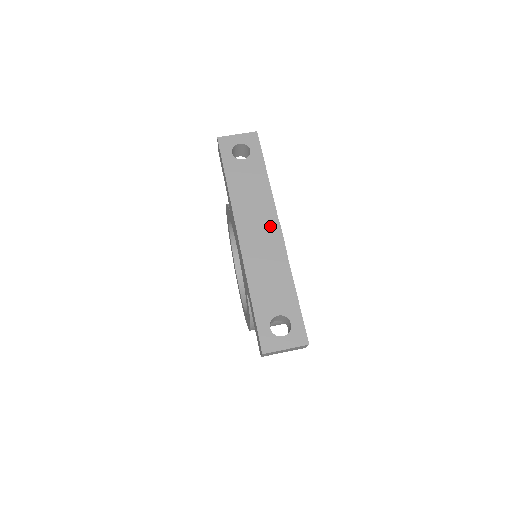
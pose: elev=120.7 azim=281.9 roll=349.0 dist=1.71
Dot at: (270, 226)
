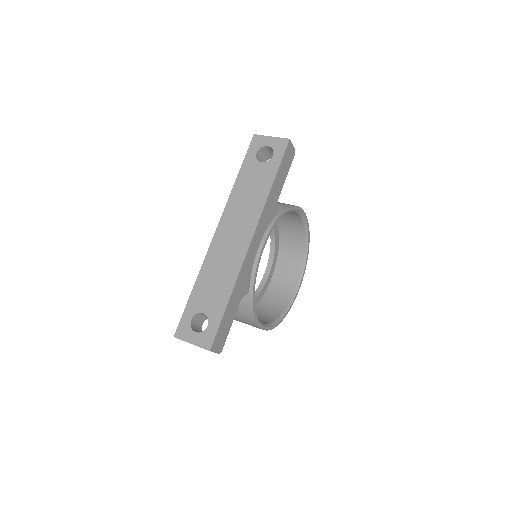
Dot at: (245, 233)
